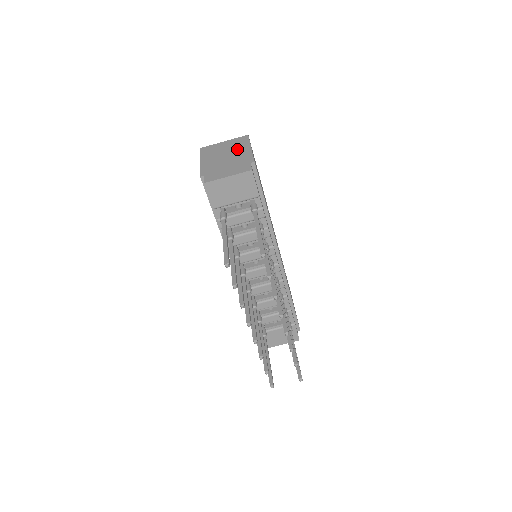
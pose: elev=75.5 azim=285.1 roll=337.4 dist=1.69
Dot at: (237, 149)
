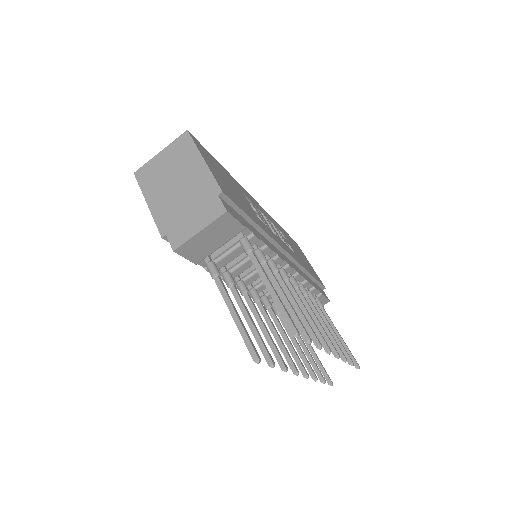
Dot at: (186, 167)
